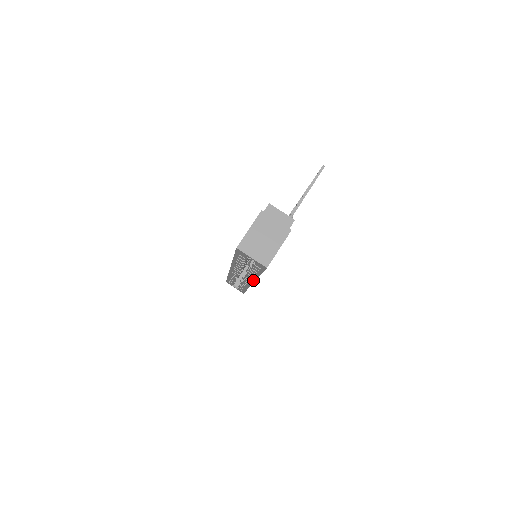
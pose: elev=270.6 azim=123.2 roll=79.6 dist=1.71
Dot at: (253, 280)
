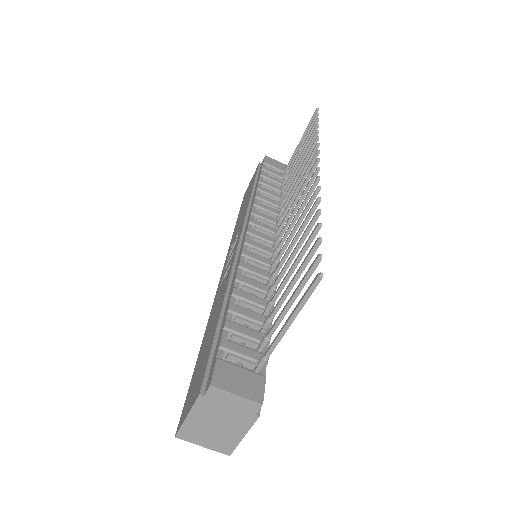
Dot at: occluded
